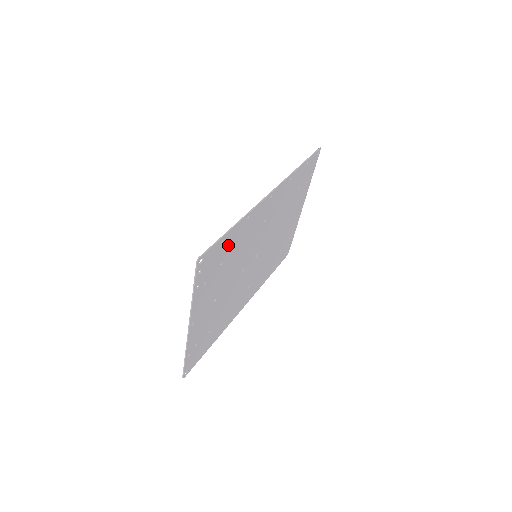
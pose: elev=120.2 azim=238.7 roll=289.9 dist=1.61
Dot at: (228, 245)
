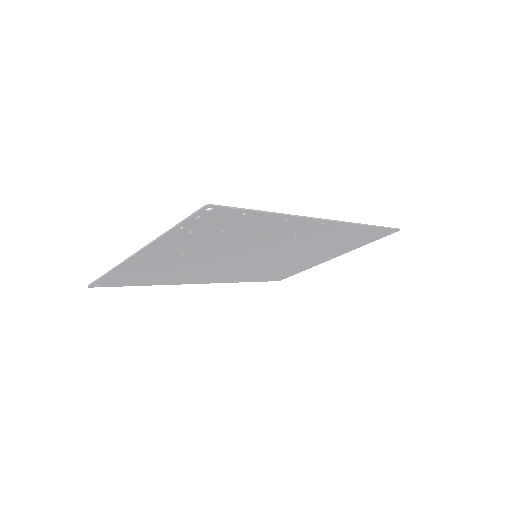
Dot at: (246, 222)
